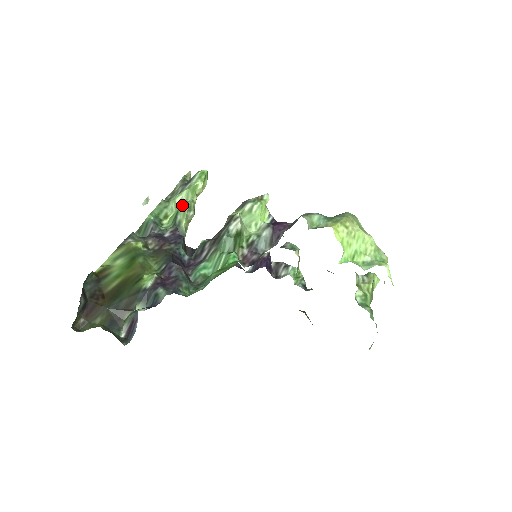
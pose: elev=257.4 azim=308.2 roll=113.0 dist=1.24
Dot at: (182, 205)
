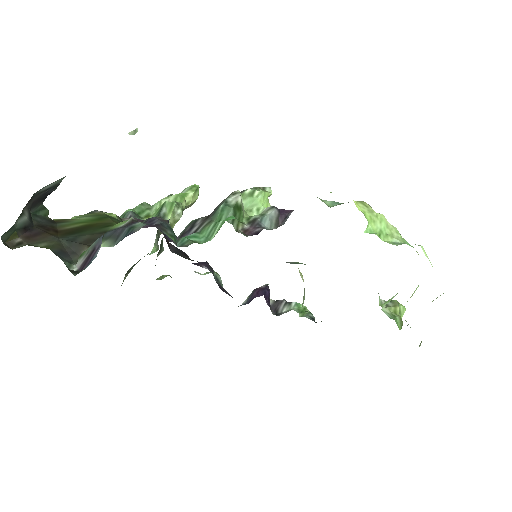
Dot at: occluded
